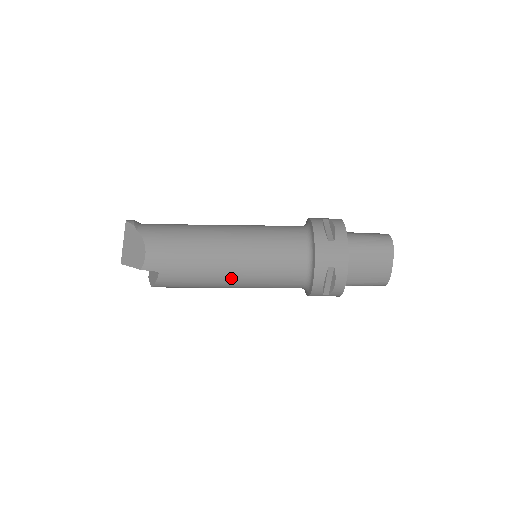
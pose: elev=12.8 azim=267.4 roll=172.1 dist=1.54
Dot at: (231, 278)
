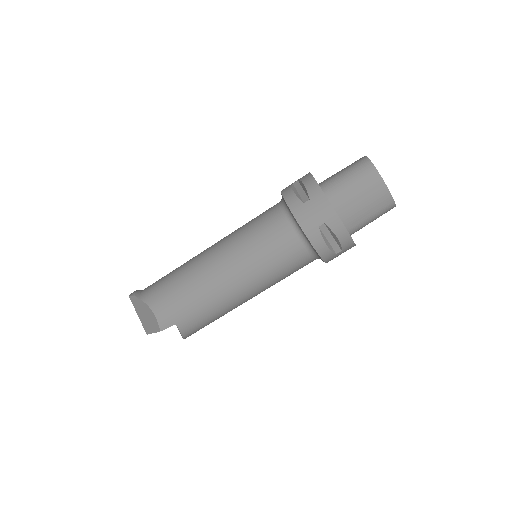
Dot at: (240, 292)
